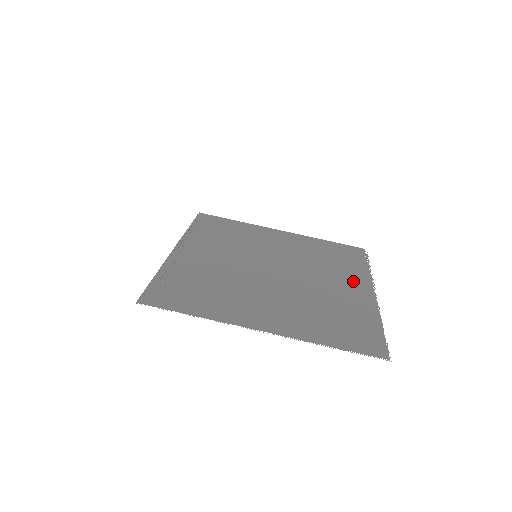
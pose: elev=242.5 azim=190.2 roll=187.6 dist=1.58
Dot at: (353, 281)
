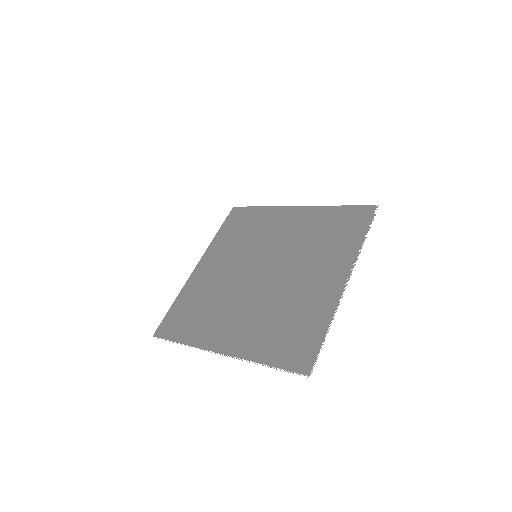
Dot at: (333, 268)
